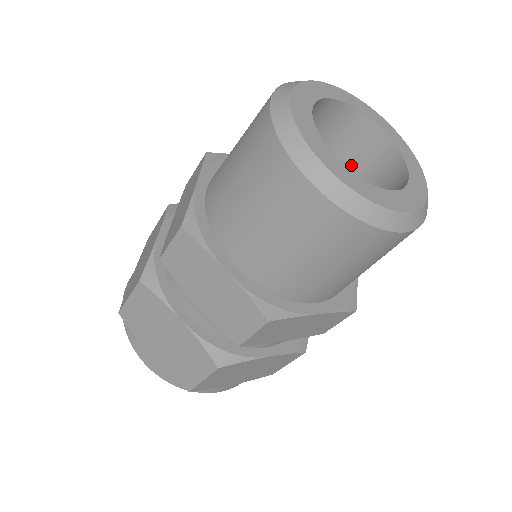
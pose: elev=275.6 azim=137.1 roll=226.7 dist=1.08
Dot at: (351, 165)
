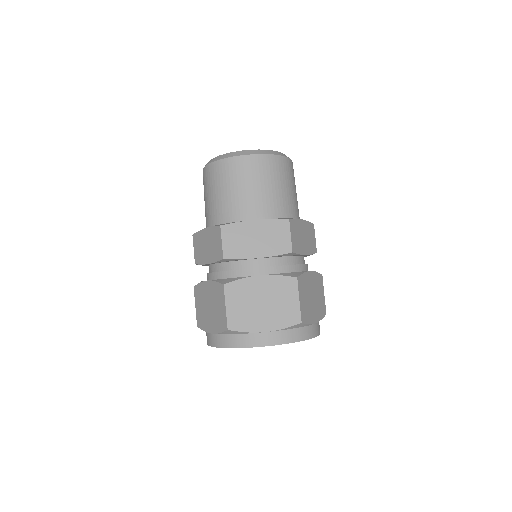
Dot at: occluded
